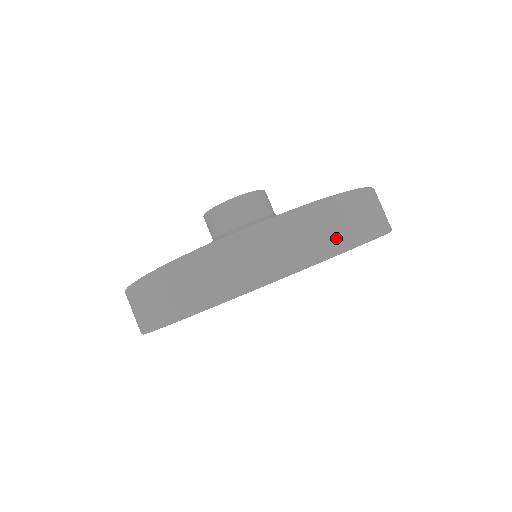
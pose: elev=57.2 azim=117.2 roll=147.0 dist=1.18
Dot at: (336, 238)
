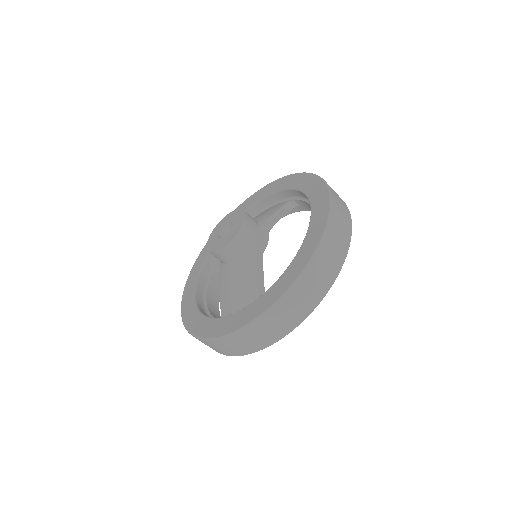
Dot at: (301, 312)
